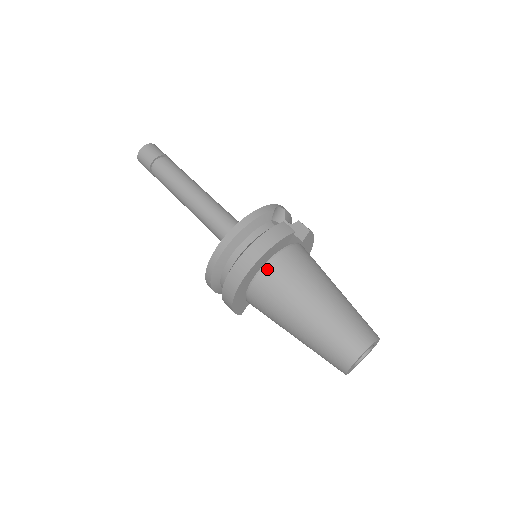
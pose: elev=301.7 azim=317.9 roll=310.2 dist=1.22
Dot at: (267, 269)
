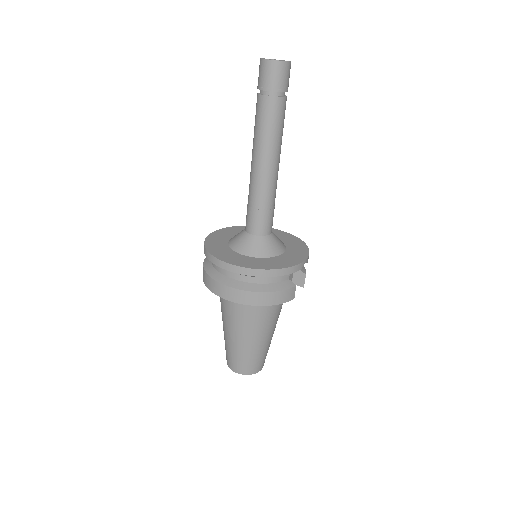
Dot at: occluded
